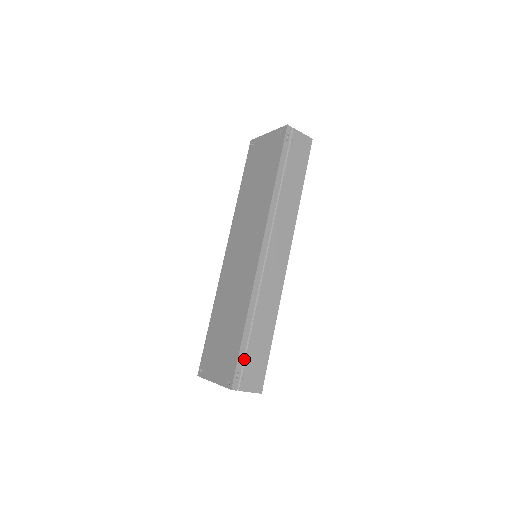
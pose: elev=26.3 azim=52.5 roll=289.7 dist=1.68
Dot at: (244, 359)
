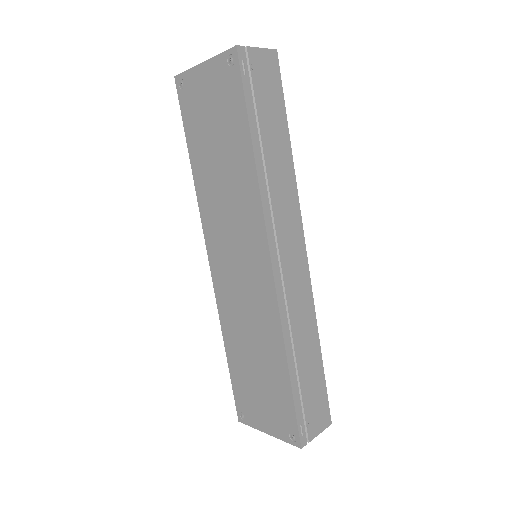
Dot at: (301, 406)
